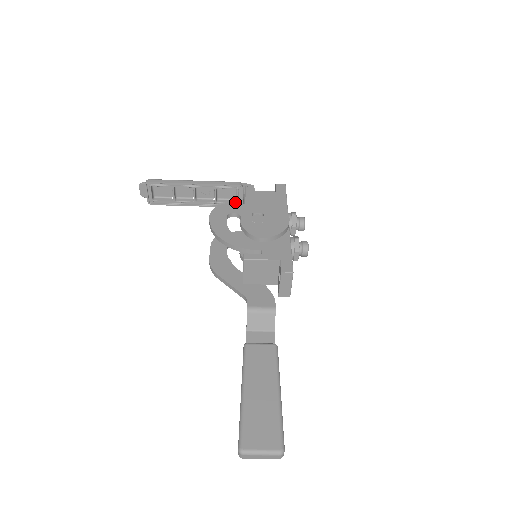
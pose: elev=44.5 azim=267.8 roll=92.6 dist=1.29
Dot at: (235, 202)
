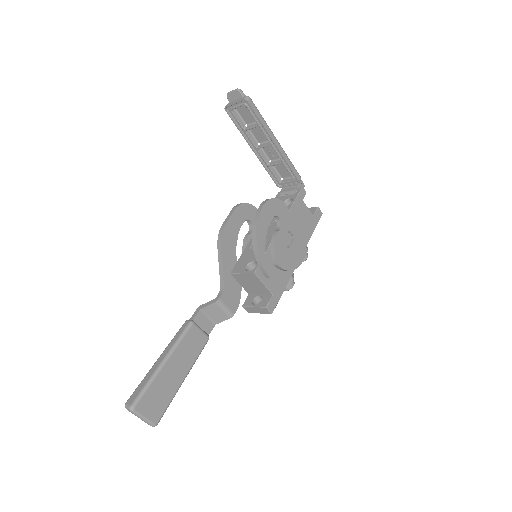
Dot at: (280, 181)
